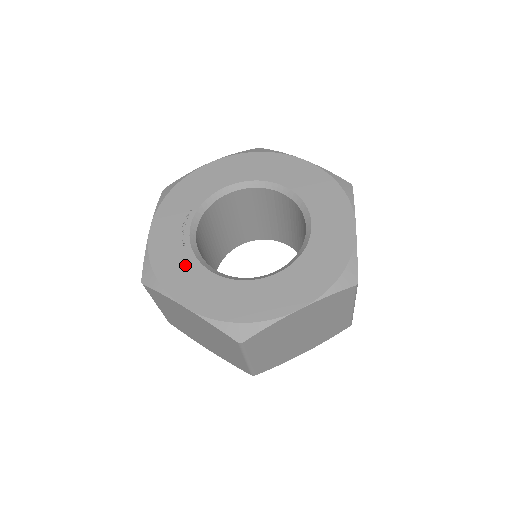
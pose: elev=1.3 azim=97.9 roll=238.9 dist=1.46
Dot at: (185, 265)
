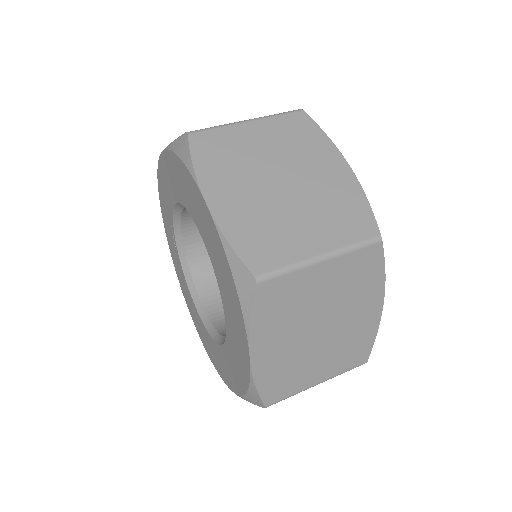
Dot at: (183, 280)
